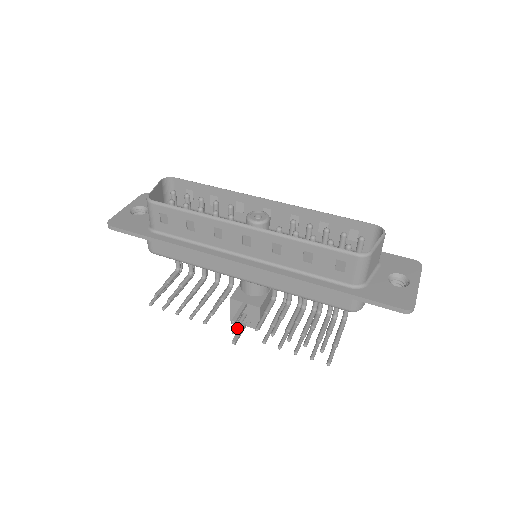
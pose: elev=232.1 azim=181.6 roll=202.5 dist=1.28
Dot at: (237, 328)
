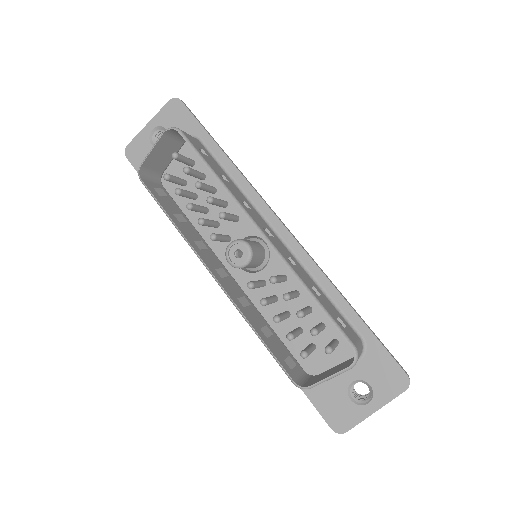
Dot at: occluded
